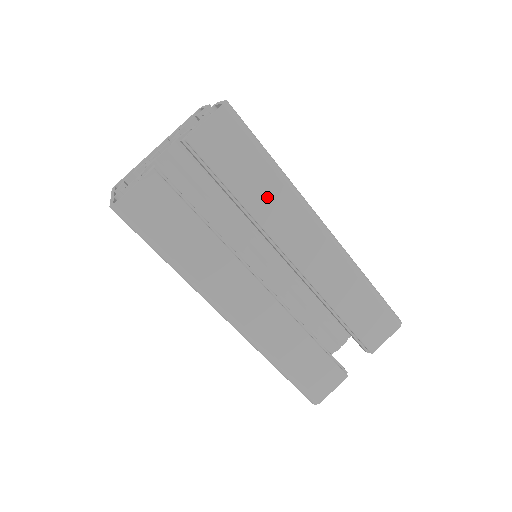
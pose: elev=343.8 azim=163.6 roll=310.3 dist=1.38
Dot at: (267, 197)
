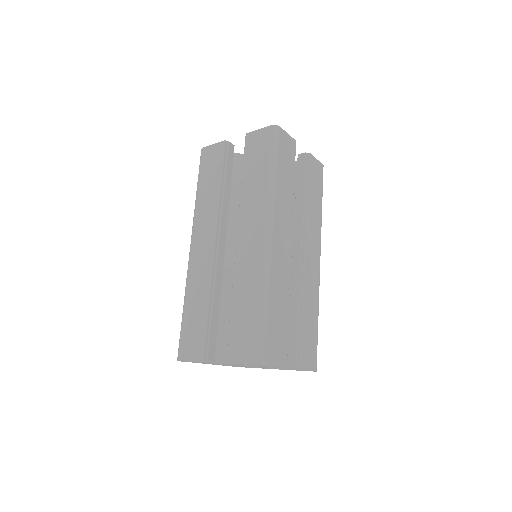
Dot at: (254, 190)
